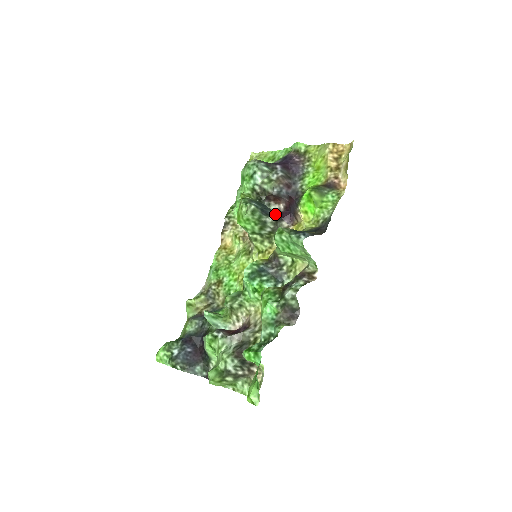
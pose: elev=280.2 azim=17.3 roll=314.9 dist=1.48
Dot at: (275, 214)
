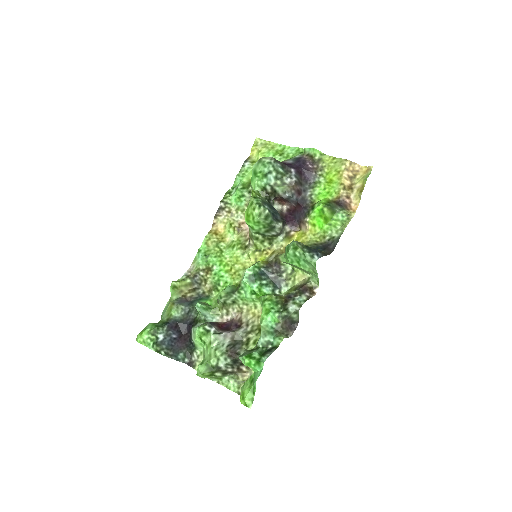
Dot at: occluded
